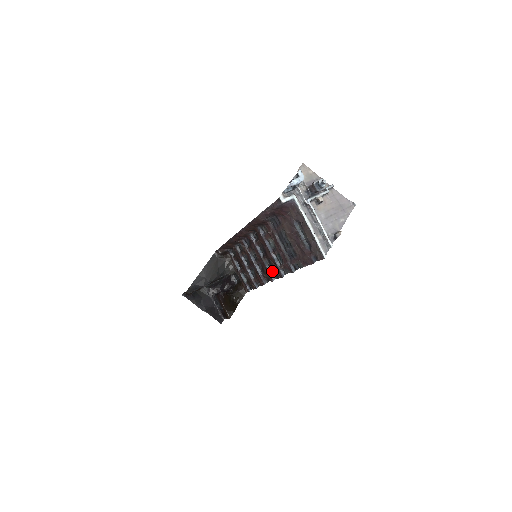
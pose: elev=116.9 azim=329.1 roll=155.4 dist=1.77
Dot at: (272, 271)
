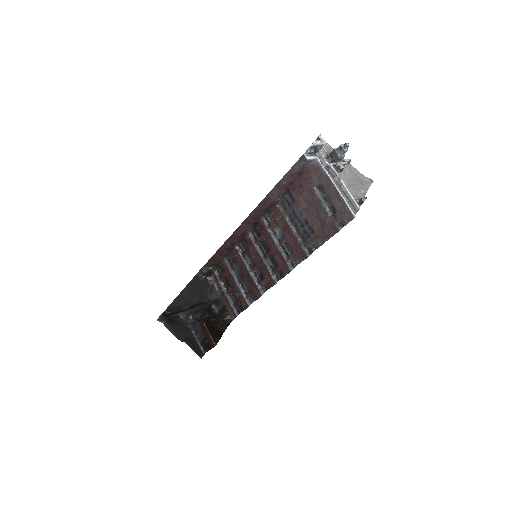
Dot at: (275, 272)
